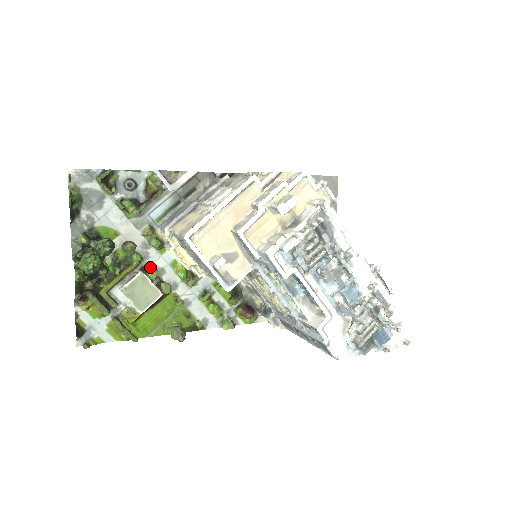
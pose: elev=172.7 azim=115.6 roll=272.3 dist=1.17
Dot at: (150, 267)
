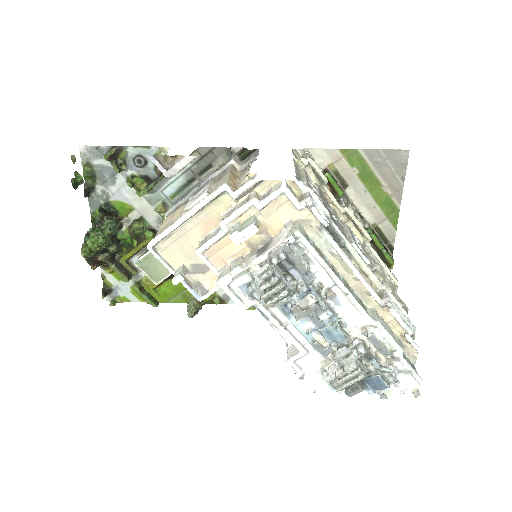
Dot at: occluded
